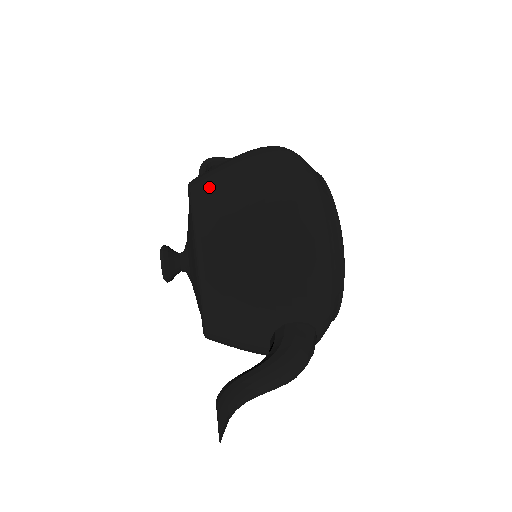
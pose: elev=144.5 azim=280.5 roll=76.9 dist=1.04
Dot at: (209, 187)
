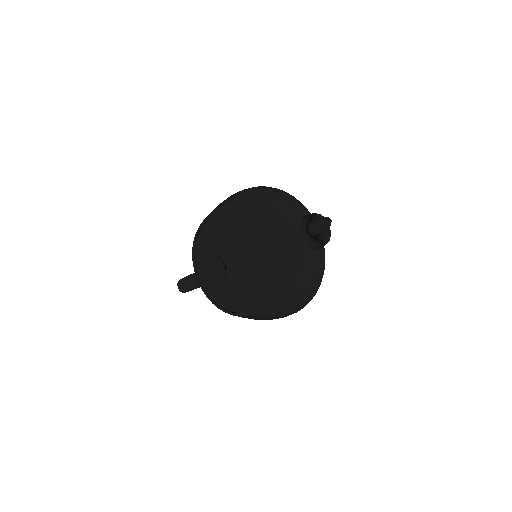
Dot at: (212, 211)
